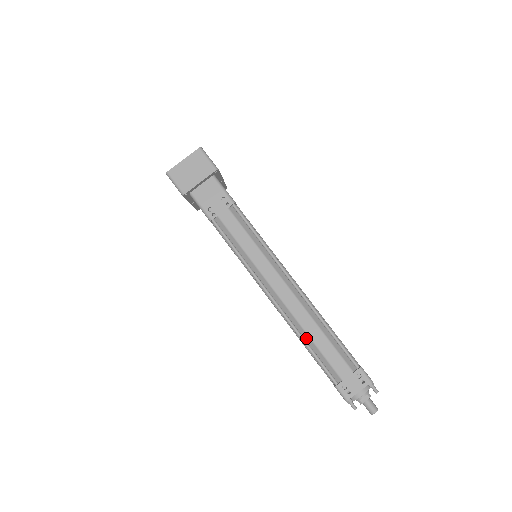
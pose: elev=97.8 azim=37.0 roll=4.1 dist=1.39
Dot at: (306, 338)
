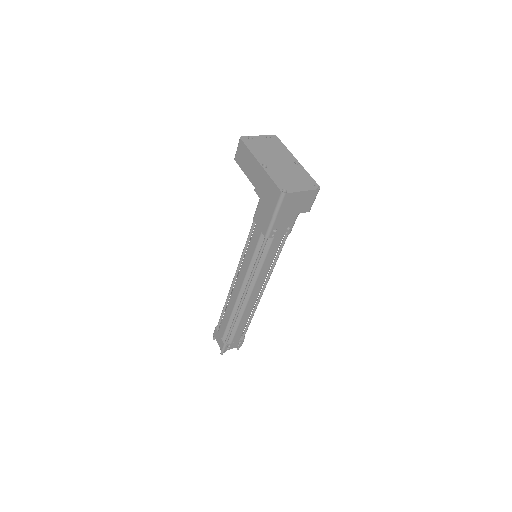
Dot at: (237, 319)
